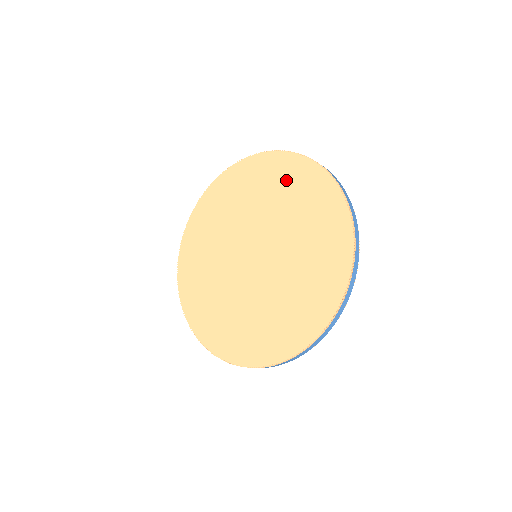
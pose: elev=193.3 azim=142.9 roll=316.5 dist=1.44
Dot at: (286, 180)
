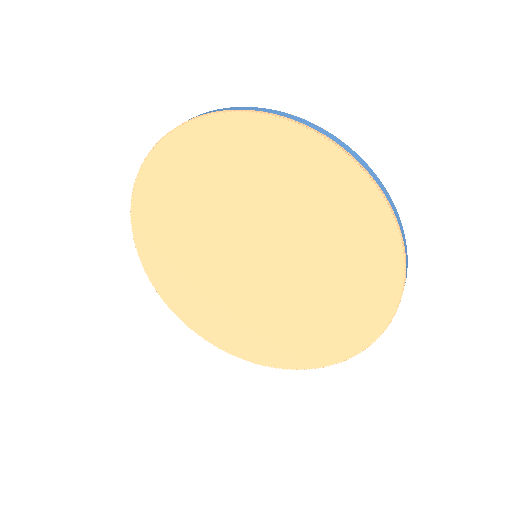
Dot at: (239, 155)
